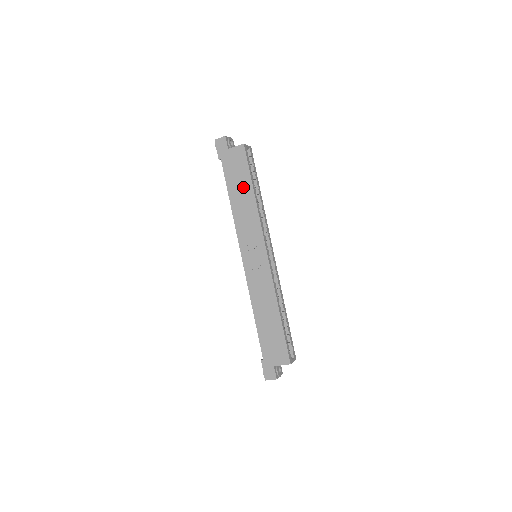
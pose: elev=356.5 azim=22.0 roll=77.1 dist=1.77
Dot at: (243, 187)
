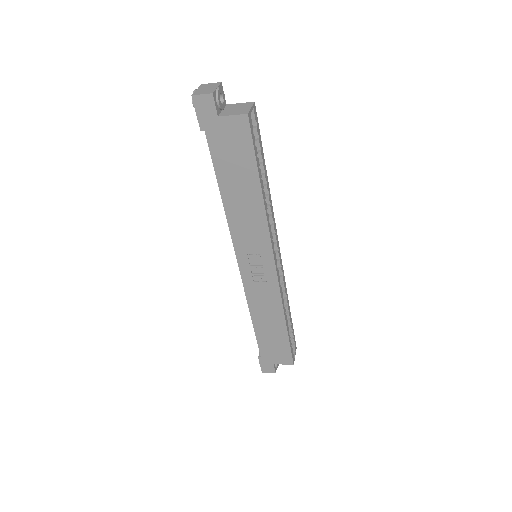
Dot at: (244, 180)
